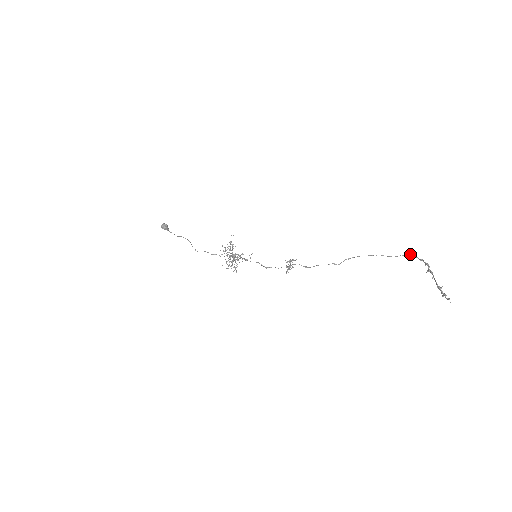
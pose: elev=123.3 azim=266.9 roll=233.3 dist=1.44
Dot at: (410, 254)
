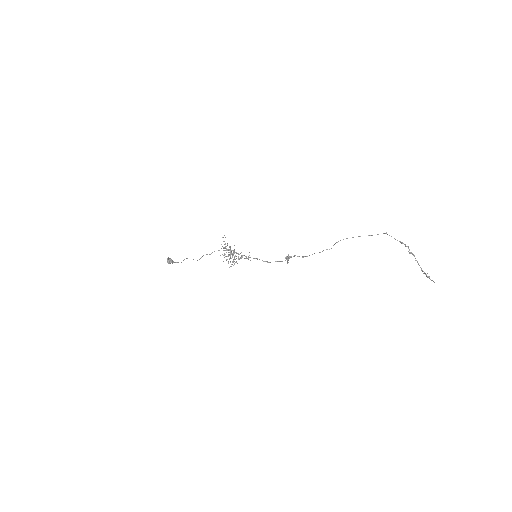
Dot at: occluded
